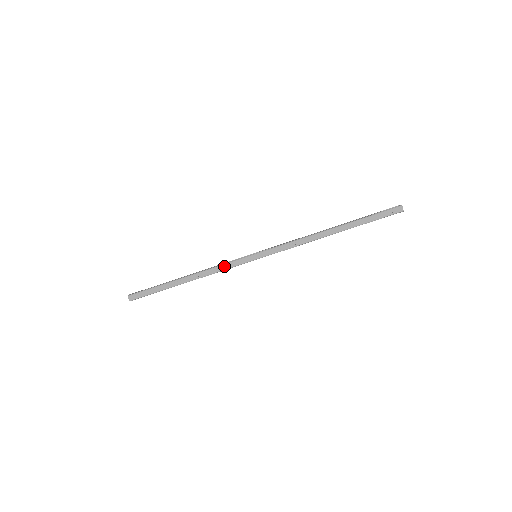
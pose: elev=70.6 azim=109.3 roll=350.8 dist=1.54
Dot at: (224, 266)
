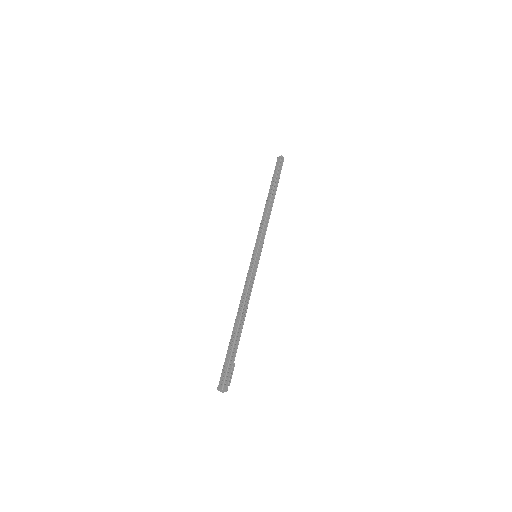
Dot at: (246, 282)
